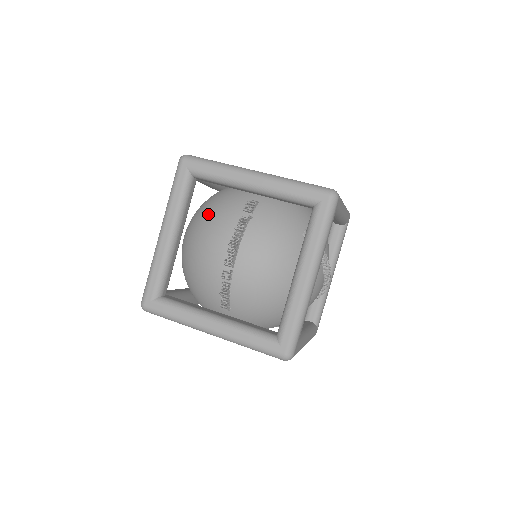
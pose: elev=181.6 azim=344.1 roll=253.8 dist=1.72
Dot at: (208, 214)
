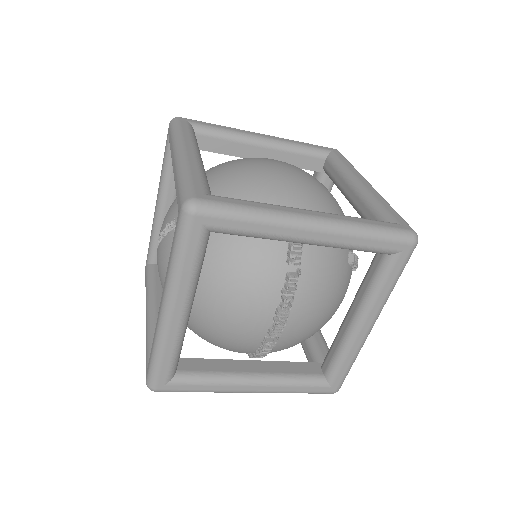
Dot at: (229, 266)
